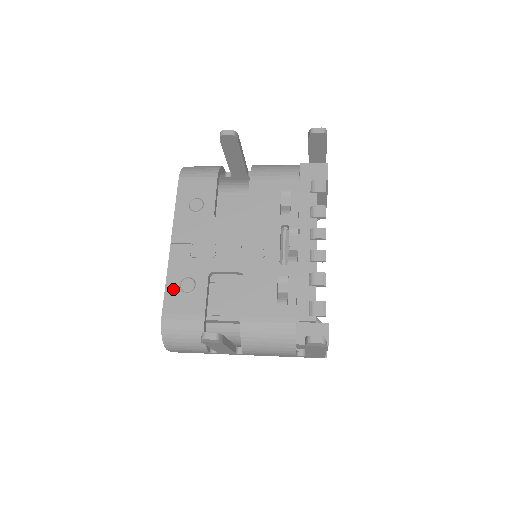
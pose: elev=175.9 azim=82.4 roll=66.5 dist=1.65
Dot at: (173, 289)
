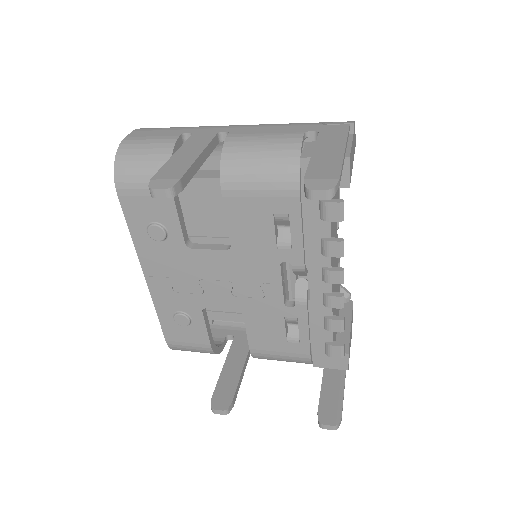
Dot at: (168, 321)
